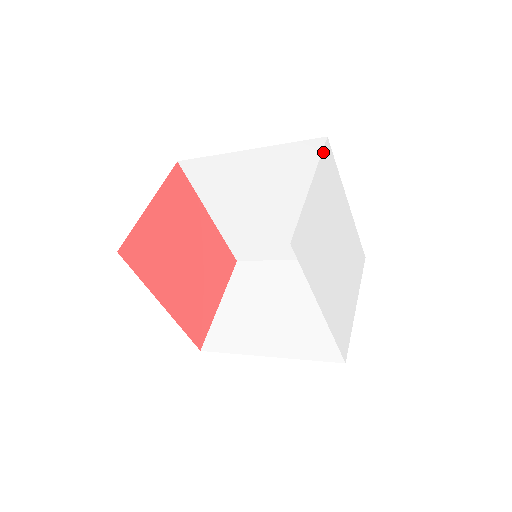
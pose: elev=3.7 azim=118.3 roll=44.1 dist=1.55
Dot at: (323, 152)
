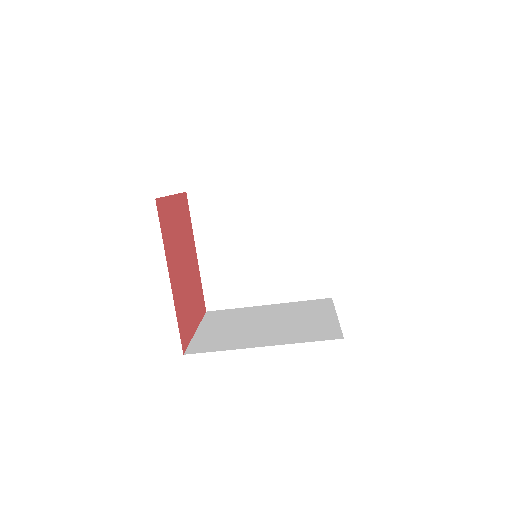
Dot at: occluded
